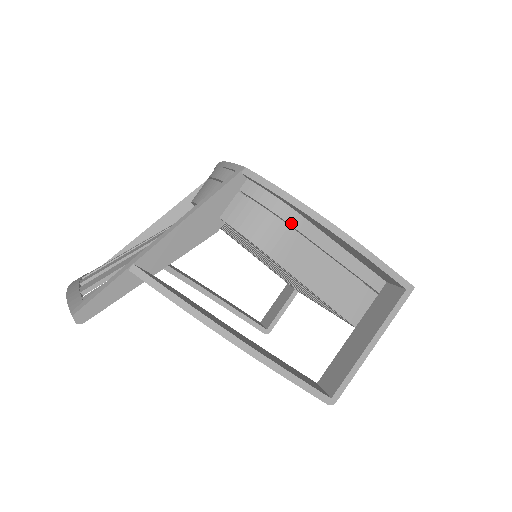
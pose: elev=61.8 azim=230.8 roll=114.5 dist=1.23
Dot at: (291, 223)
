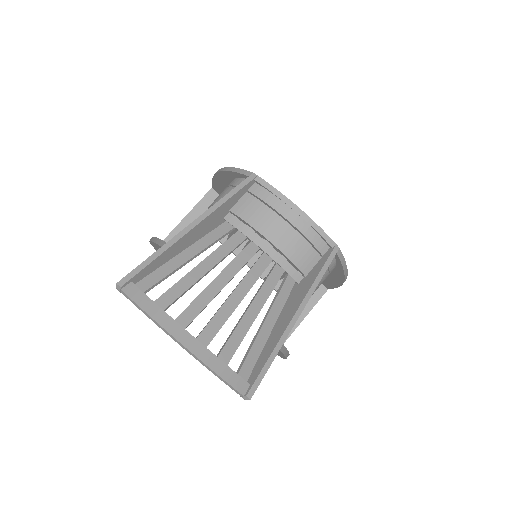
Dot at: occluded
